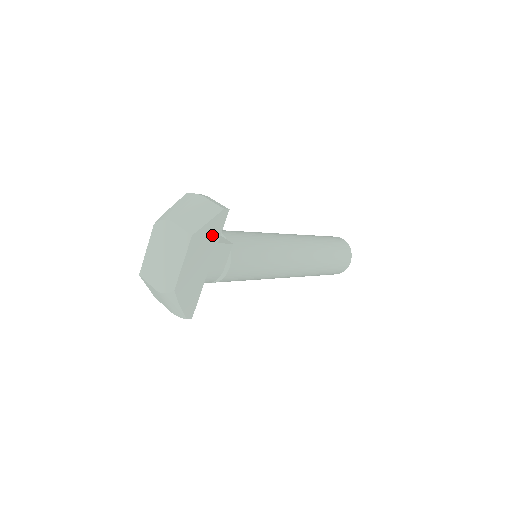
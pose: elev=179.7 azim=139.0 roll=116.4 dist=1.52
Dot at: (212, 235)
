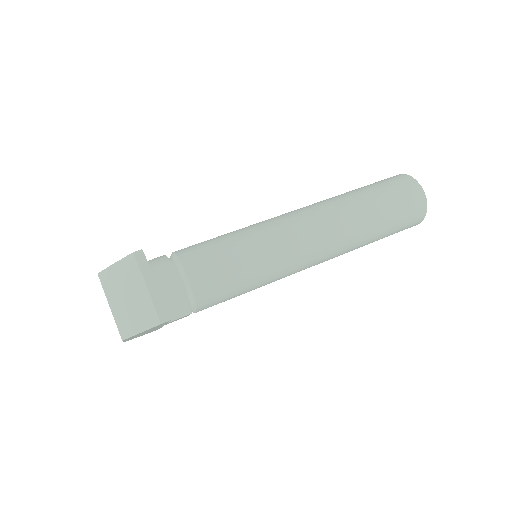
Dot at: occluded
